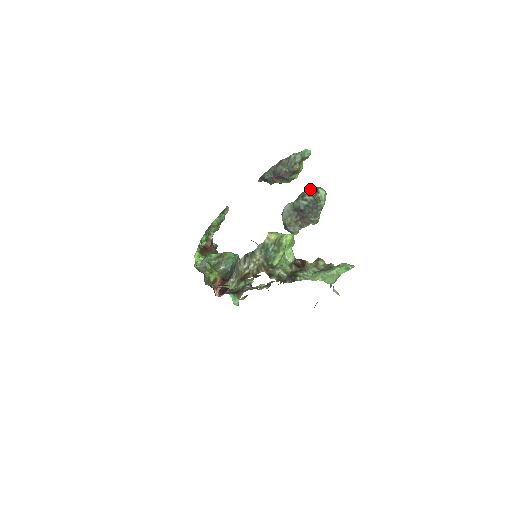
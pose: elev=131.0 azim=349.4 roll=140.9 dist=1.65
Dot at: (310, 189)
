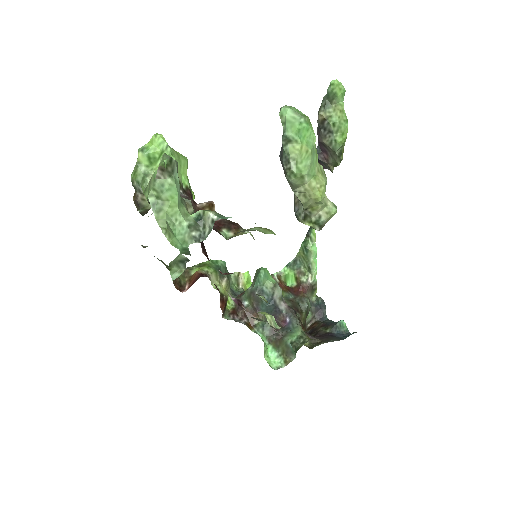
Dot at: occluded
